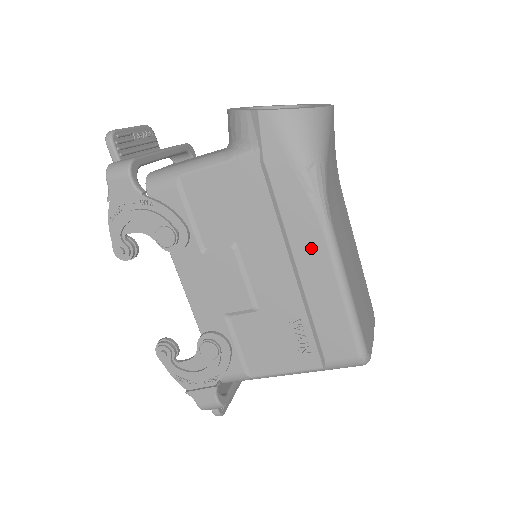
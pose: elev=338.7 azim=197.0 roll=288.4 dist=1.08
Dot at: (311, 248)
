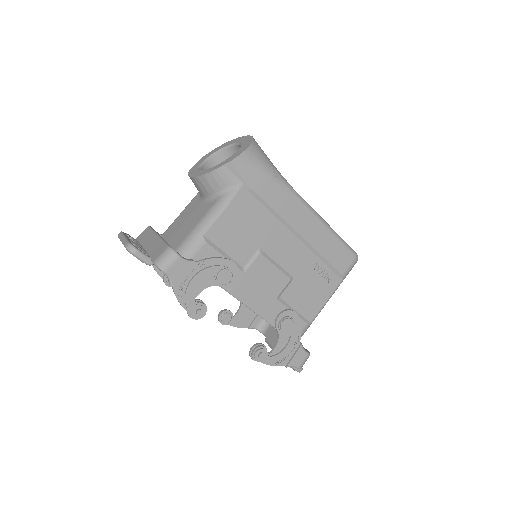
Dot at: (301, 218)
